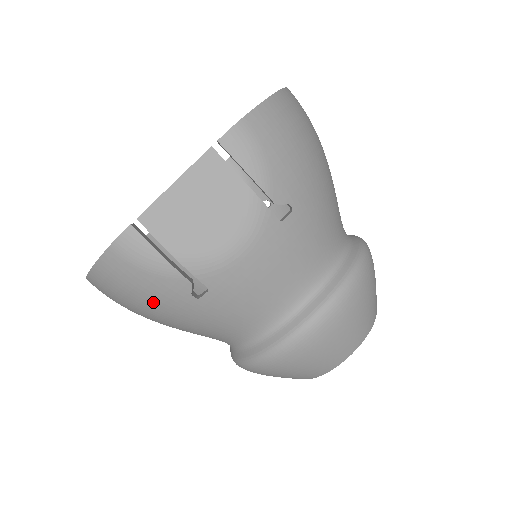
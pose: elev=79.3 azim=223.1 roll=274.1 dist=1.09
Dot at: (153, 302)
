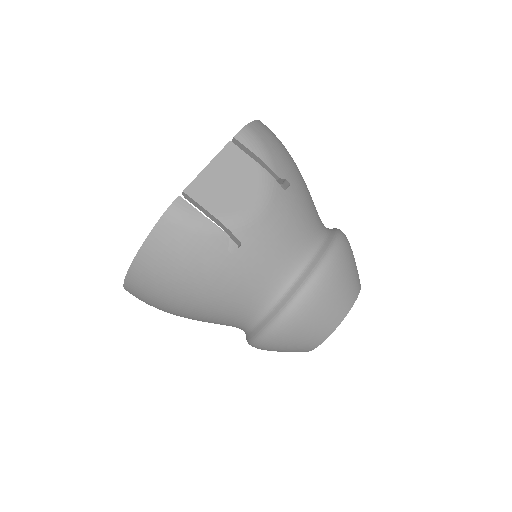
Dot at: (195, 266)
